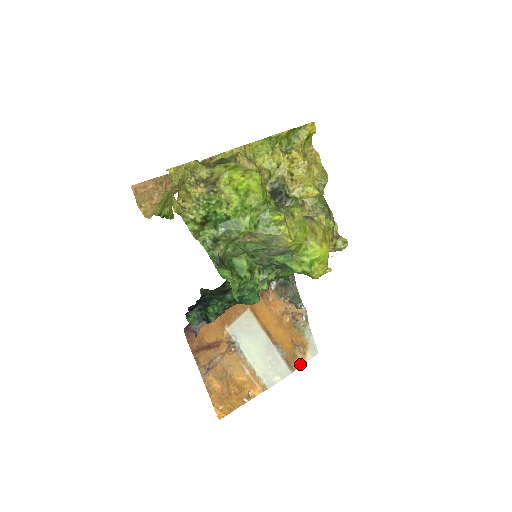
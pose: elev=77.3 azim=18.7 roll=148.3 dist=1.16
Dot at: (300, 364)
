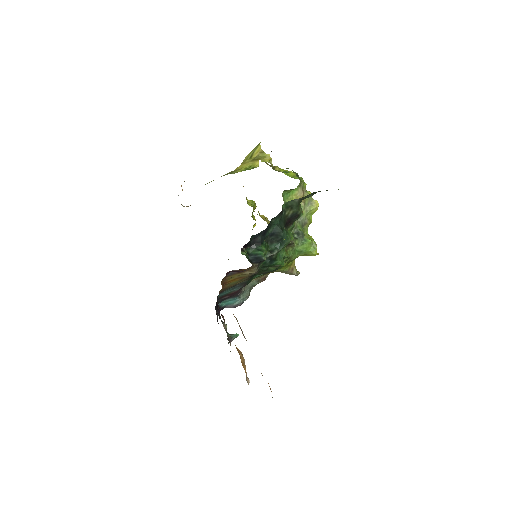
Dot at: occluded
